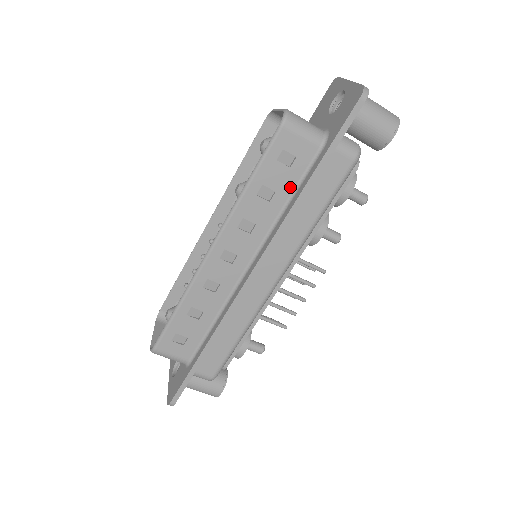
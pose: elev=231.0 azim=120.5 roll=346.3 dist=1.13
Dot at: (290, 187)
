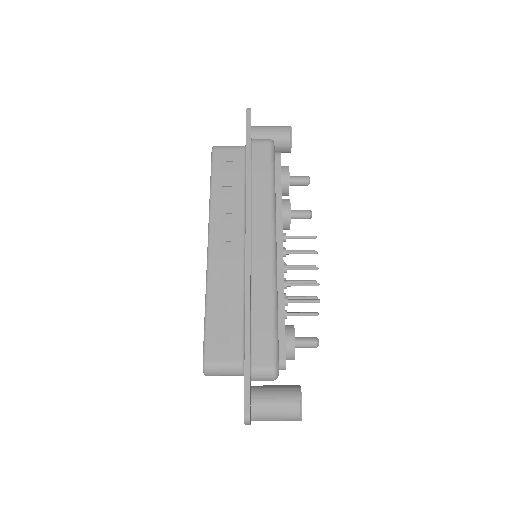
Dot at: (240, 179)
